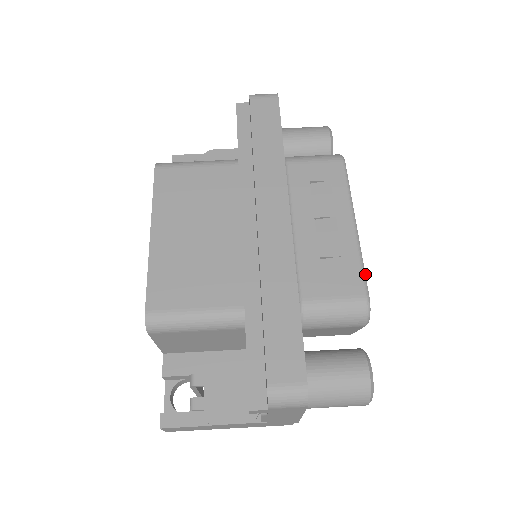
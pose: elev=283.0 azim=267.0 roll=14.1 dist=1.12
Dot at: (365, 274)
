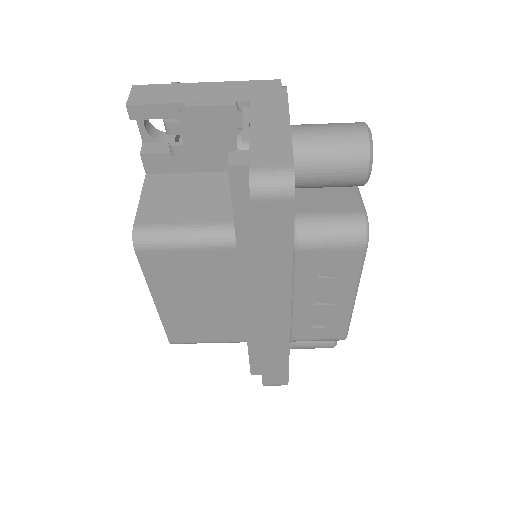
Dot at: occluded
